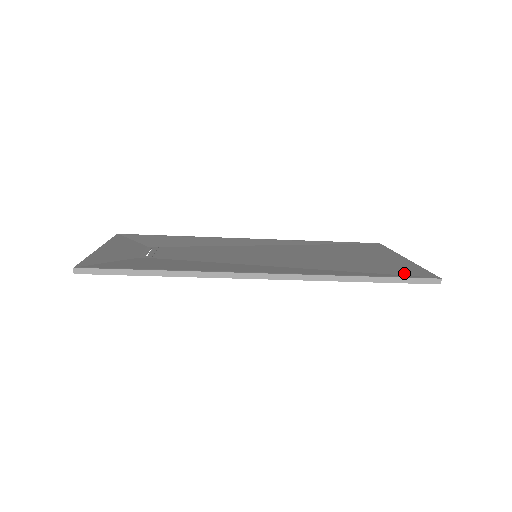
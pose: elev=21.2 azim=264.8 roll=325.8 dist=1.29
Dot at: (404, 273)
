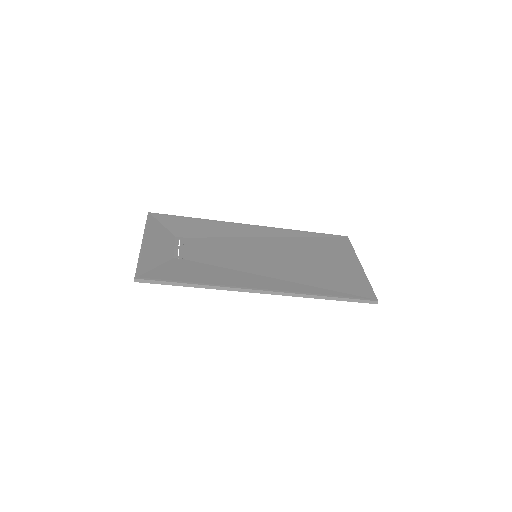
Dot at: (356, 292)
